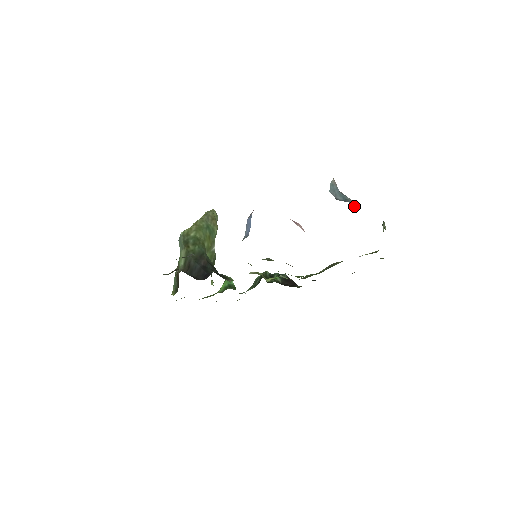
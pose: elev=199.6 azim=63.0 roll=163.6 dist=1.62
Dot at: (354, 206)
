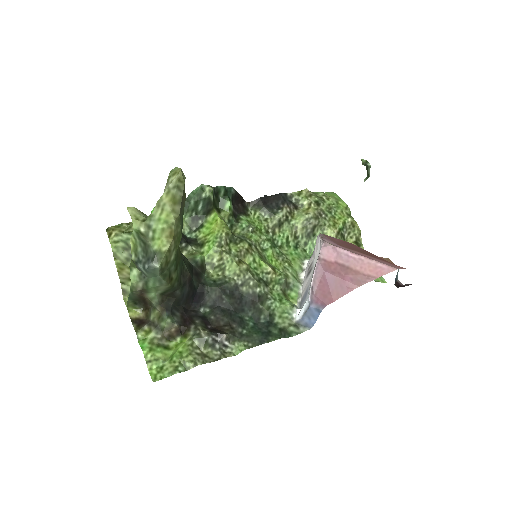
Dot at: occluded
